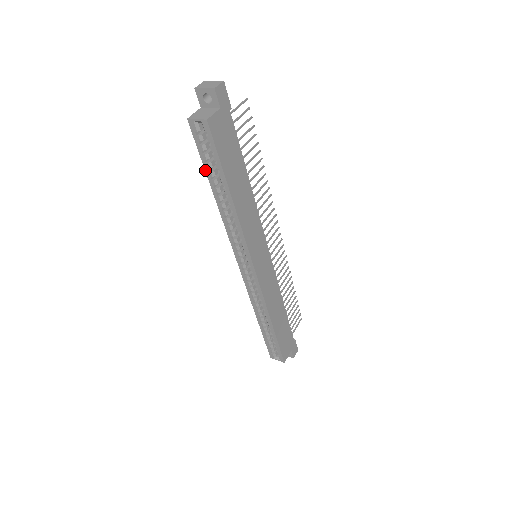
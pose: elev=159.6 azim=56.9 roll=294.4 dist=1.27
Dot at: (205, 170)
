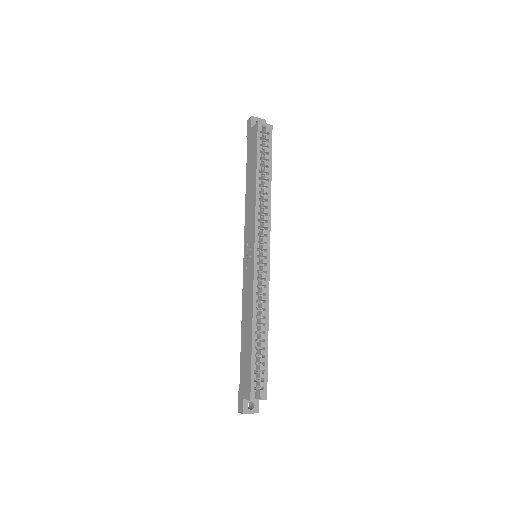
Dot at: (257, 158)
